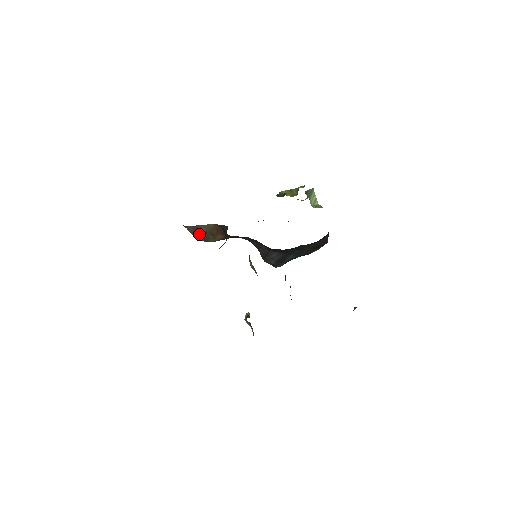
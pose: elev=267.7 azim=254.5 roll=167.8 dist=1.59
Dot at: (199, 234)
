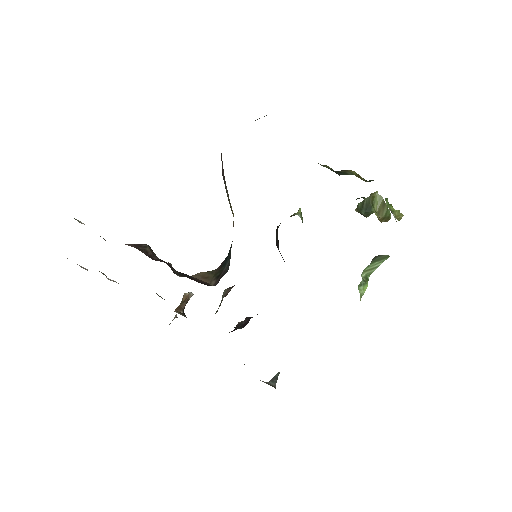
Dot at: (224, 183)
